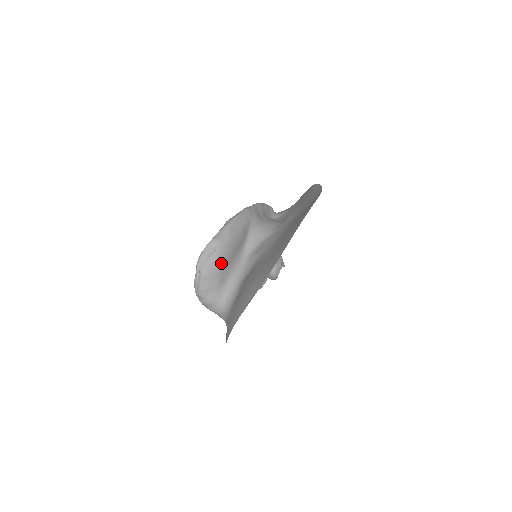
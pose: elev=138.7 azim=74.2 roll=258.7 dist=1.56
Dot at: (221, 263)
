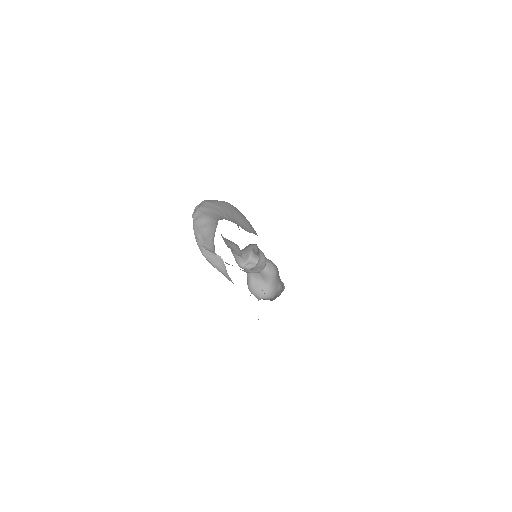
Dot at: (225, 206)
